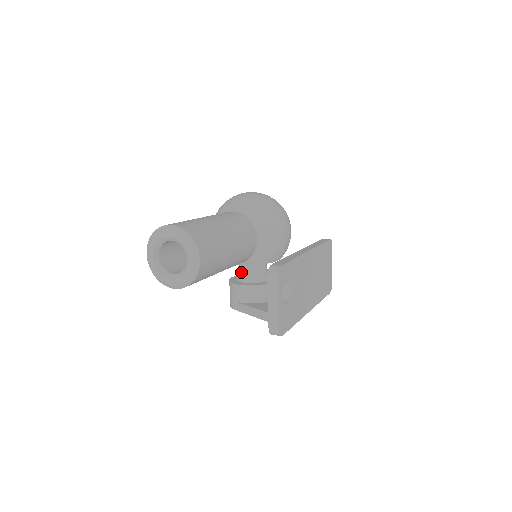
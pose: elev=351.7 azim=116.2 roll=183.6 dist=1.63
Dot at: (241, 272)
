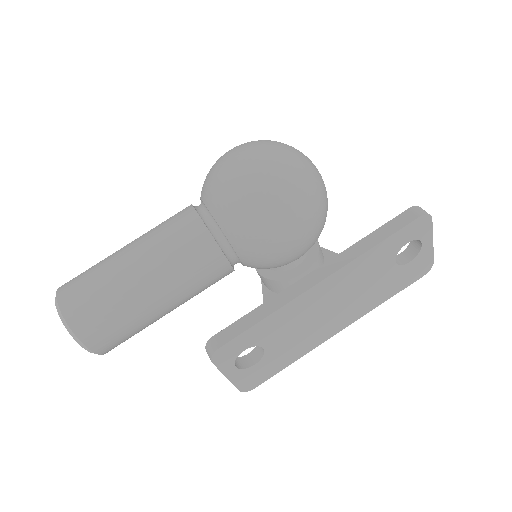
Dot at: occluded
